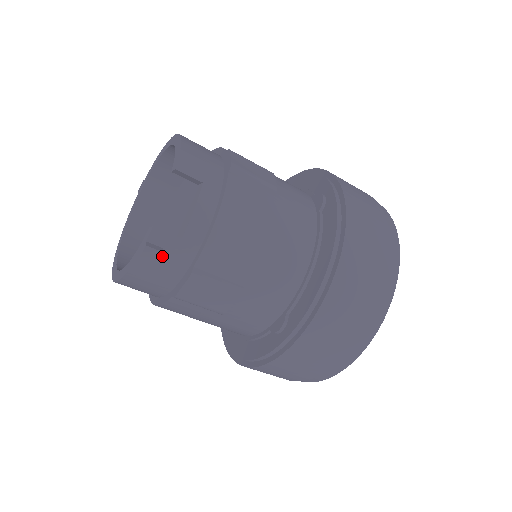
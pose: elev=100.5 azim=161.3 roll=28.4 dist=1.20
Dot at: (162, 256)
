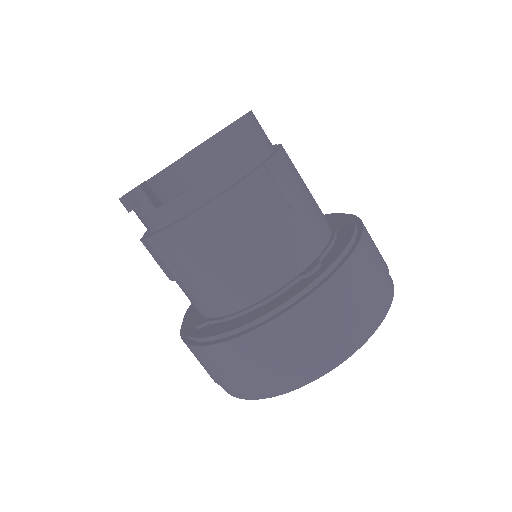
Dot at: (141, 208)
